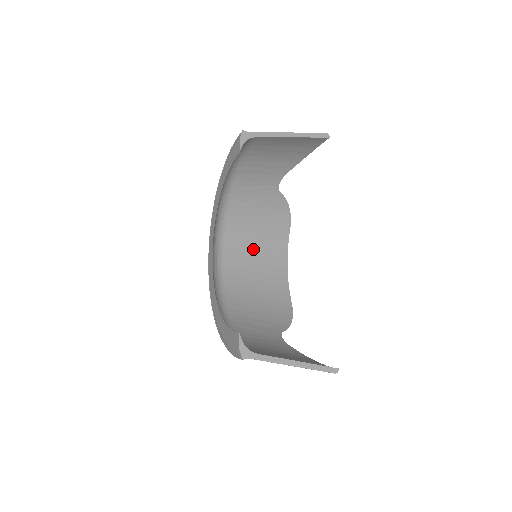
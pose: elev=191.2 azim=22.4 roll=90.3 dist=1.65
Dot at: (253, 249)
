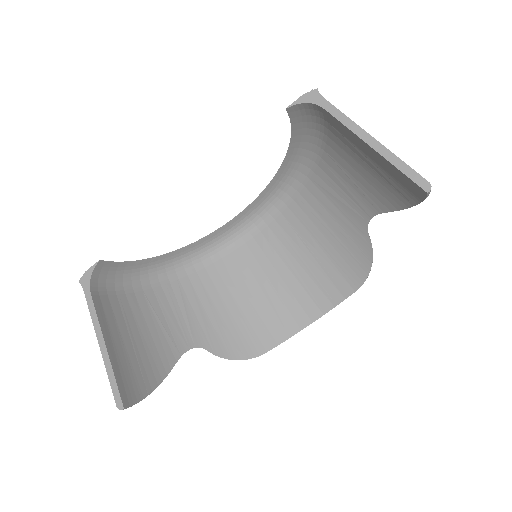
Dot at: (294, 263)
